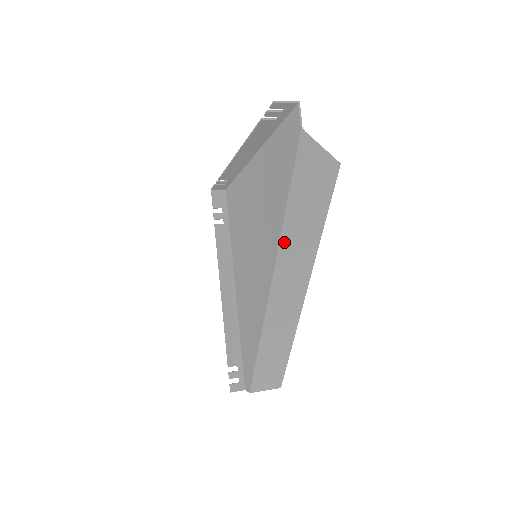
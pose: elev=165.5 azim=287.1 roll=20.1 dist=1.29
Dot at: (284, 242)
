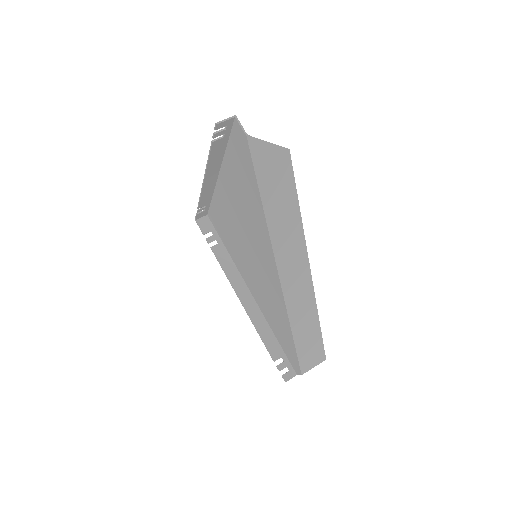
Dot at: (273, 232)
